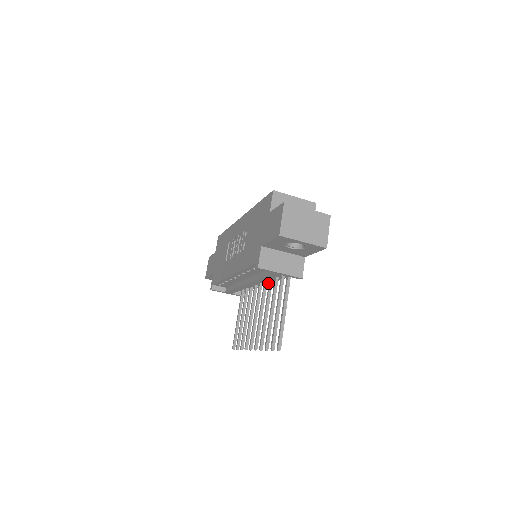
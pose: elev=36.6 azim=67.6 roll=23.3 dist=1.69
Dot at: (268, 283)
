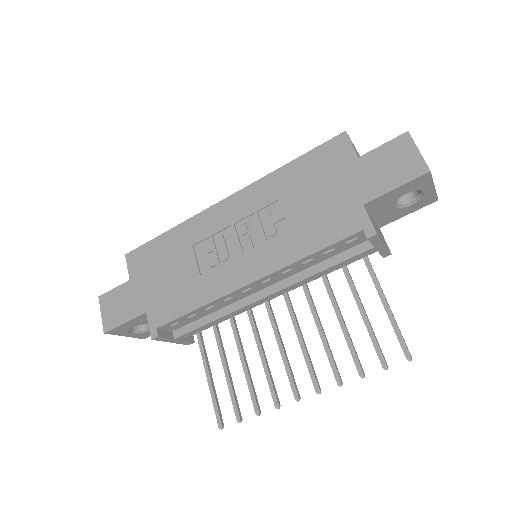
Dot at: occluded
